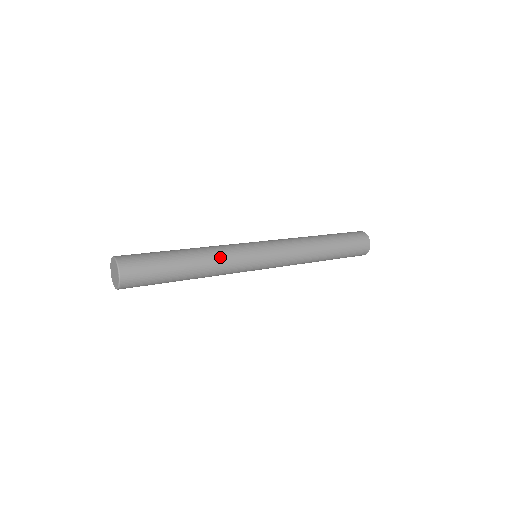
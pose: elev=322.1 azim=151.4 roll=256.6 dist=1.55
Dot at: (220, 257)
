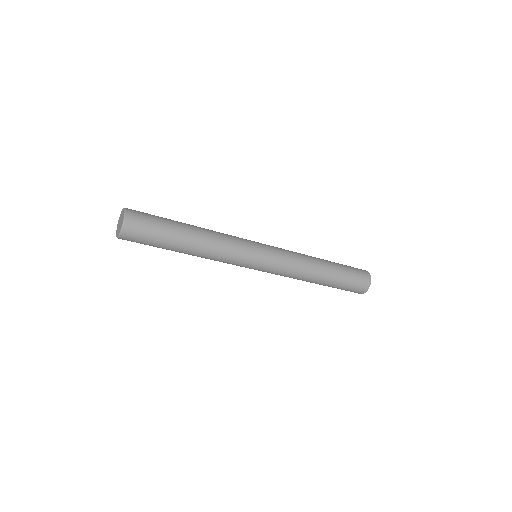
Dot at: (218, 254)
